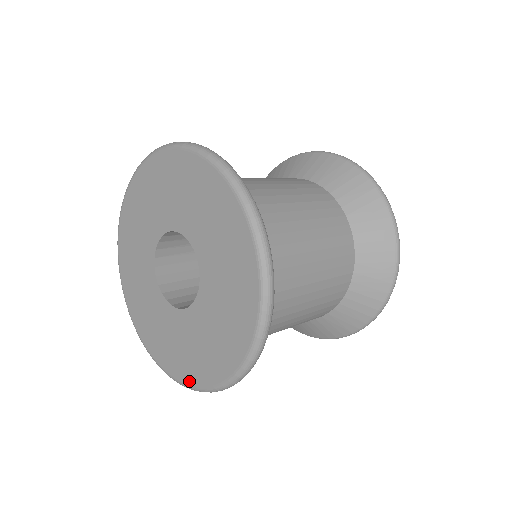
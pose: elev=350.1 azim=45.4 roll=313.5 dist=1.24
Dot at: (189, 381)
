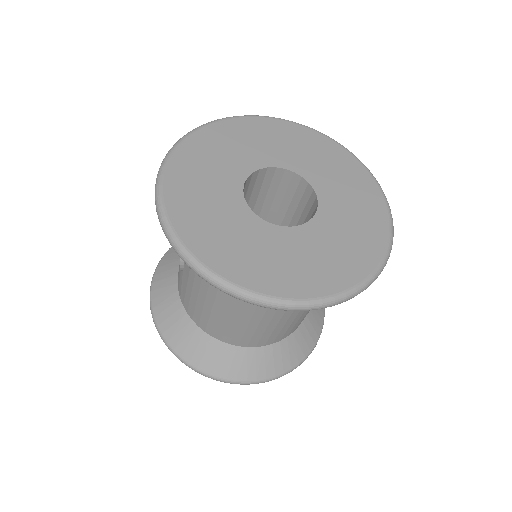
Dot at: (372, 265)
